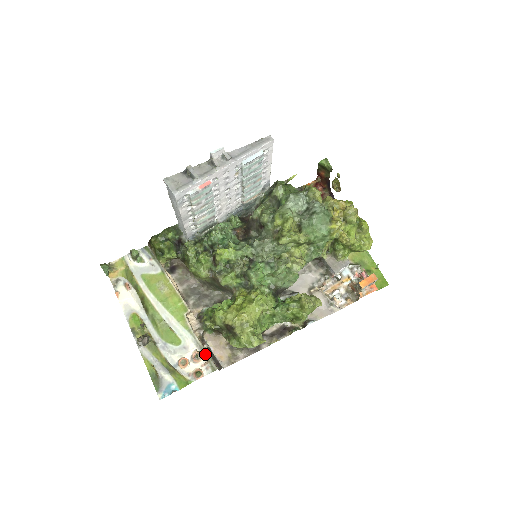
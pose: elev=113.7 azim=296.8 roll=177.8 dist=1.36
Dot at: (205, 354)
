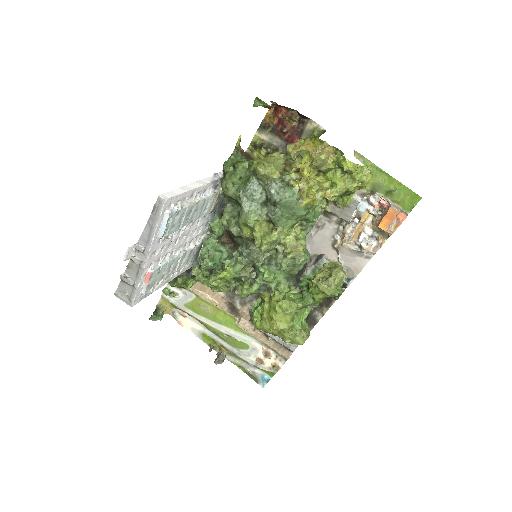
Dot at: (272, 350)
